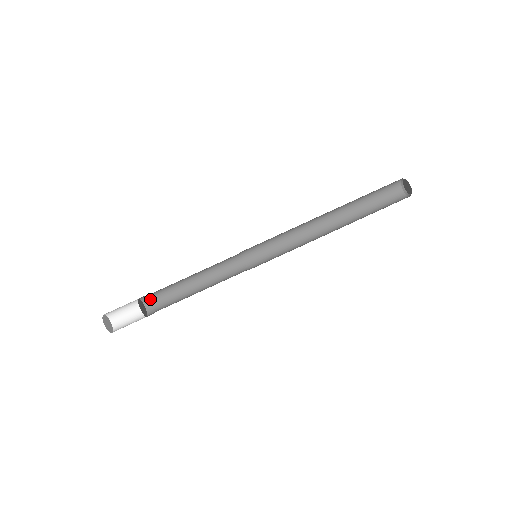
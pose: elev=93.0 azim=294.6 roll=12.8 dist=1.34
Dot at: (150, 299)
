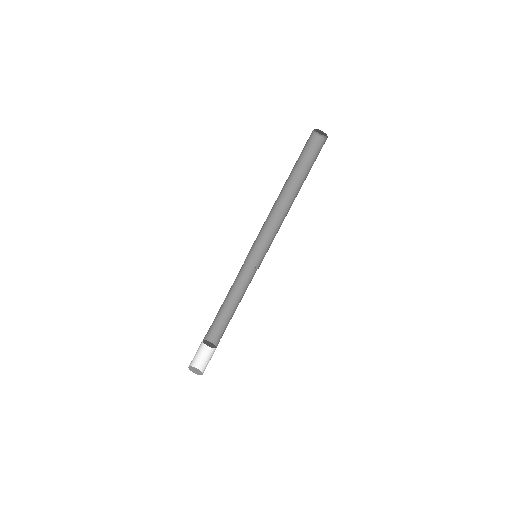
Dot at: (214, 337)
